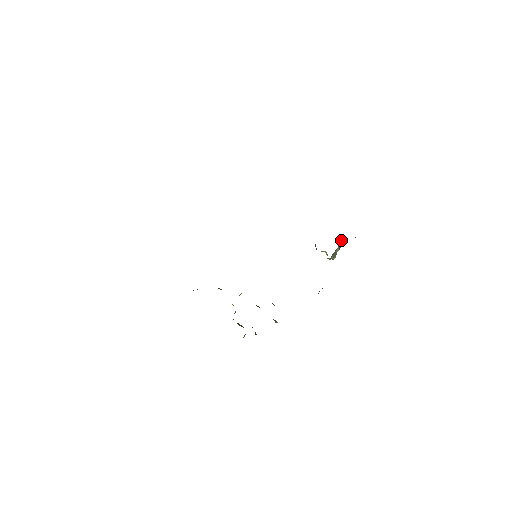
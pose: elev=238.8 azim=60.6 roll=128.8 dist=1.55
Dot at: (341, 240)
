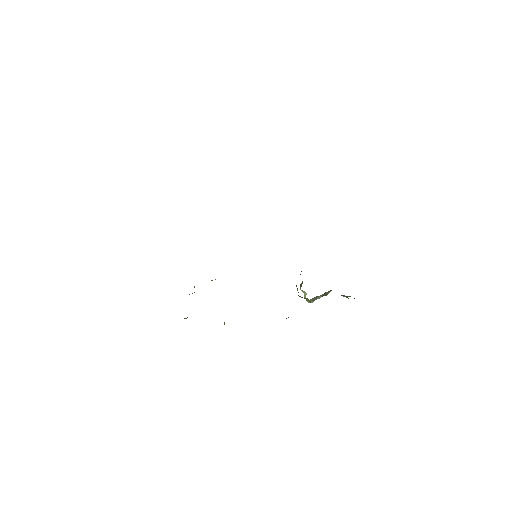
Dot at: occluded
